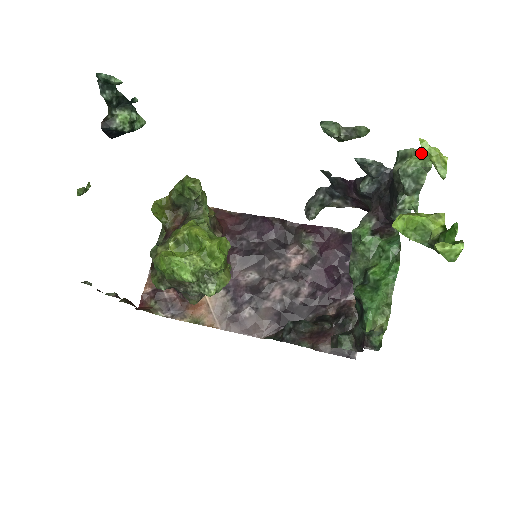
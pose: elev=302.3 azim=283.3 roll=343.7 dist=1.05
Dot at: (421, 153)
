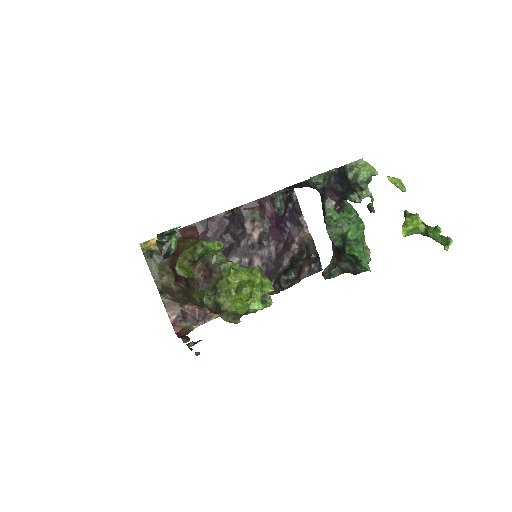
Dot at: (361, 163)
